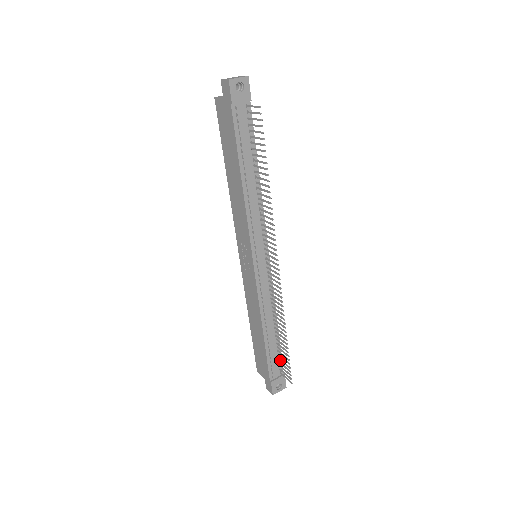
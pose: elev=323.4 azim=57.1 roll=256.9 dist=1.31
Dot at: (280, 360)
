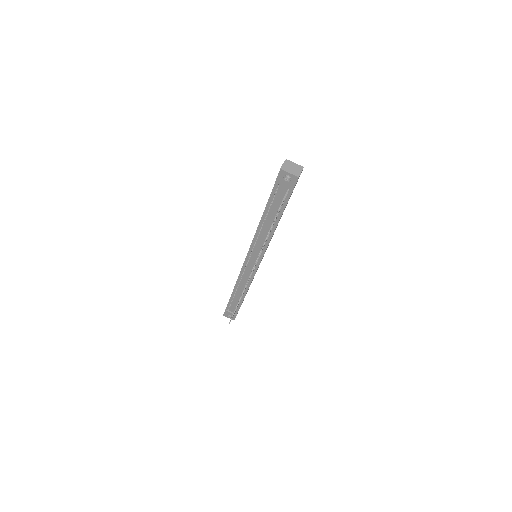
Dot at: occluded
